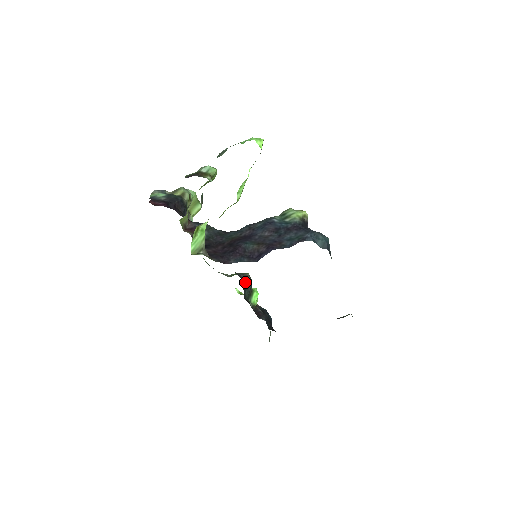
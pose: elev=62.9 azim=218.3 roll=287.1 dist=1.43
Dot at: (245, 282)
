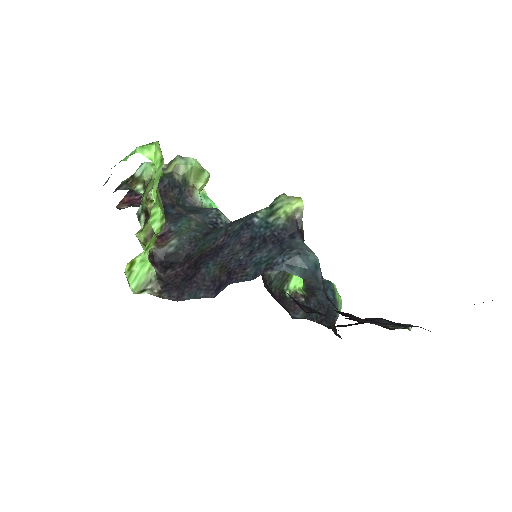
Dot at: occluded
